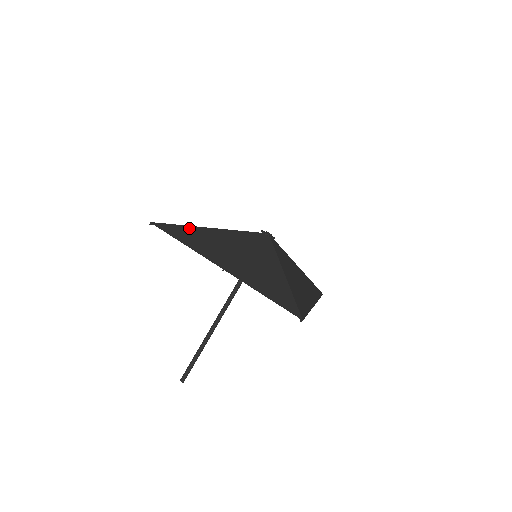
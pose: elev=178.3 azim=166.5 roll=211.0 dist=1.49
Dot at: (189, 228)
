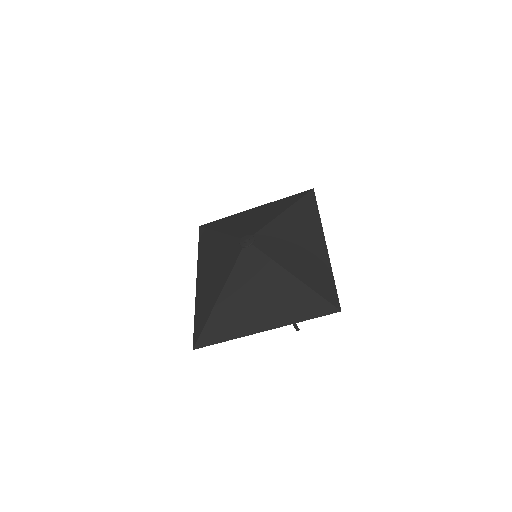
Dot at: (211, 319)
